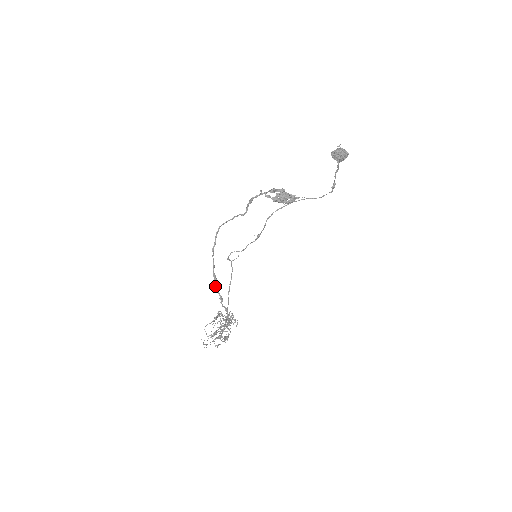
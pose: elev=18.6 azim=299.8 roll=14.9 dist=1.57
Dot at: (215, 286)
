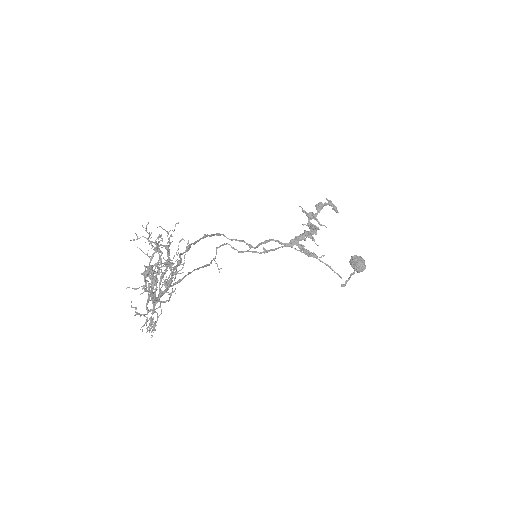
Dot at: (181, 253)
